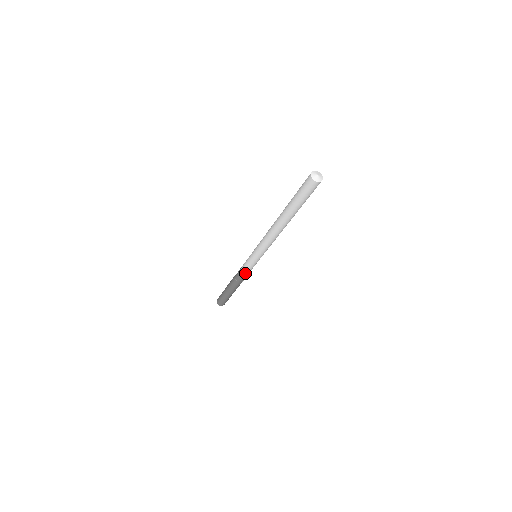
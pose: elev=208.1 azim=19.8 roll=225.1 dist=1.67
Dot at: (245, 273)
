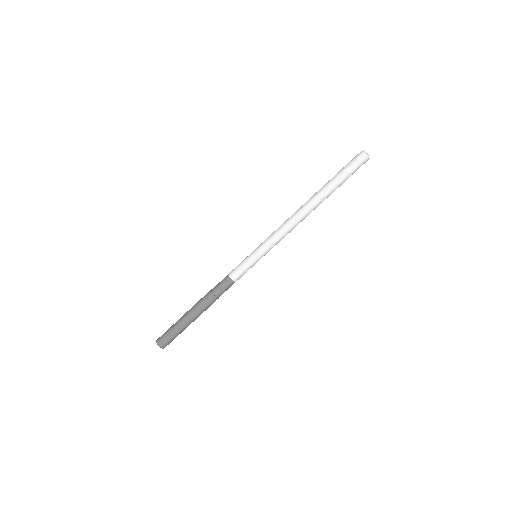
Dot at: (233, 281)
